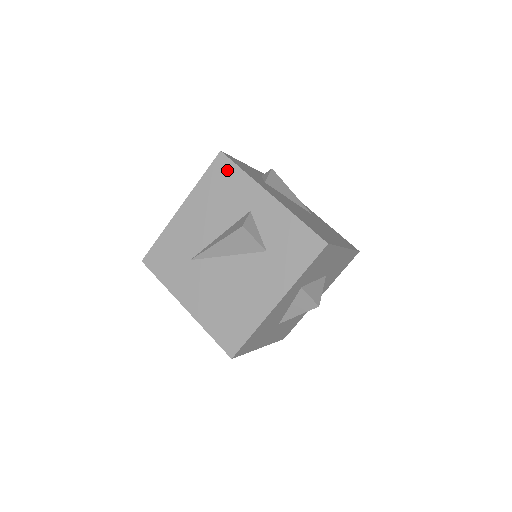
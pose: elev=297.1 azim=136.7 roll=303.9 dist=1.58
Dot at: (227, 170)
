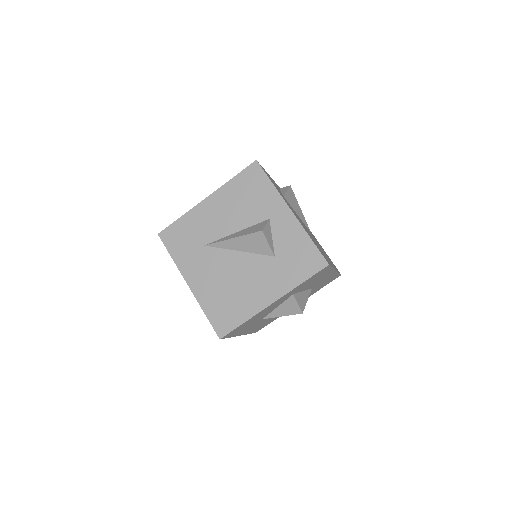
Dot at: (258, 178)
